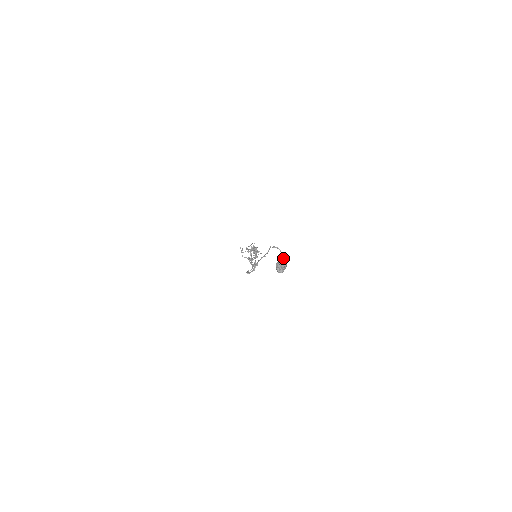
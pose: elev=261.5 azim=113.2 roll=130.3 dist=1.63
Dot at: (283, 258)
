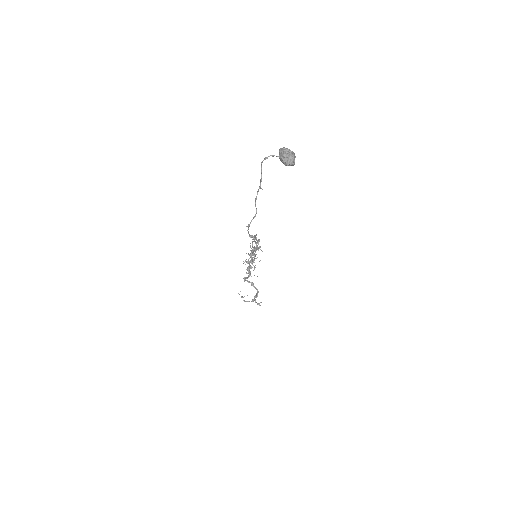
Dot at: (284, 148)
